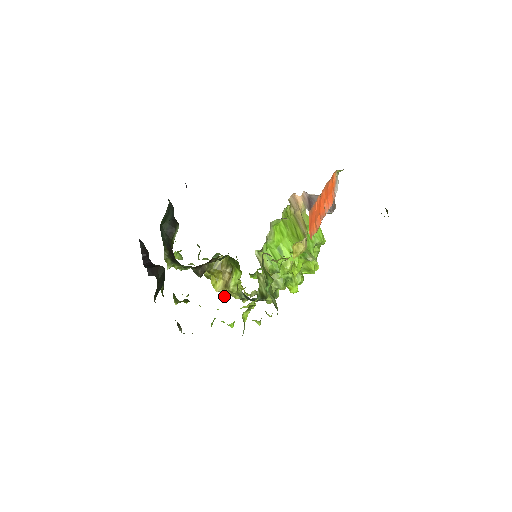
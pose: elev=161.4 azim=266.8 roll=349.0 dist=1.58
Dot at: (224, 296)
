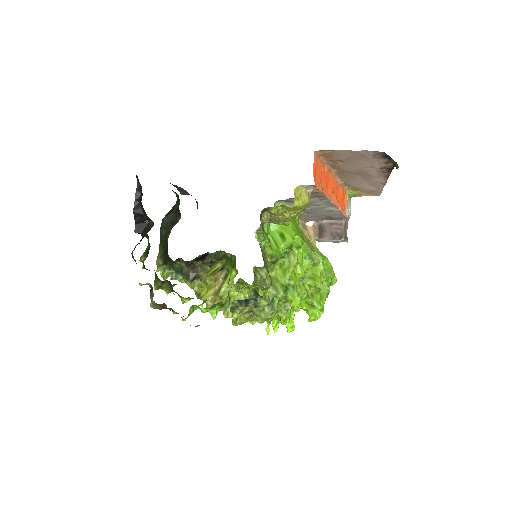
Dot at: occluded
